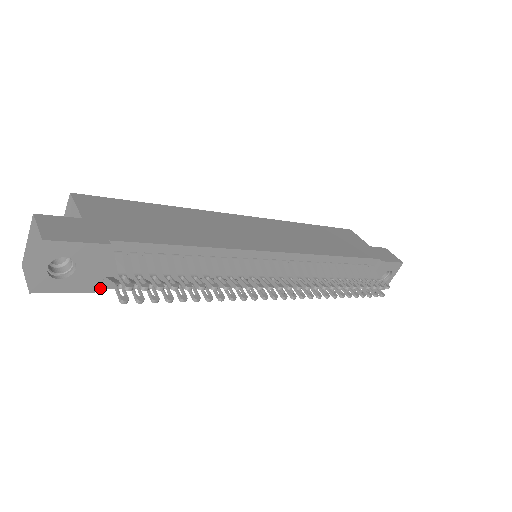
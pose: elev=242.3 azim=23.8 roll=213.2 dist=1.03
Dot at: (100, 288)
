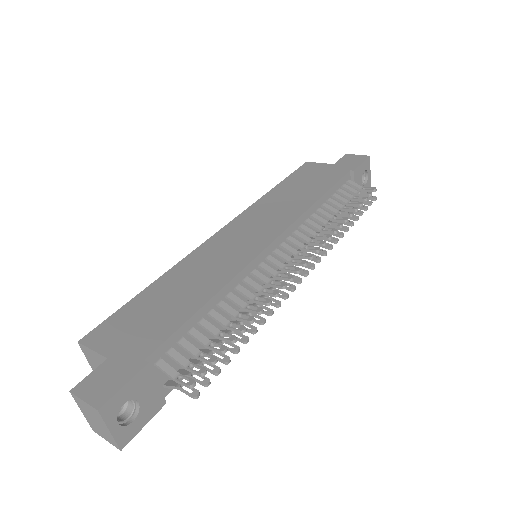
Dot at: (166, 395)
